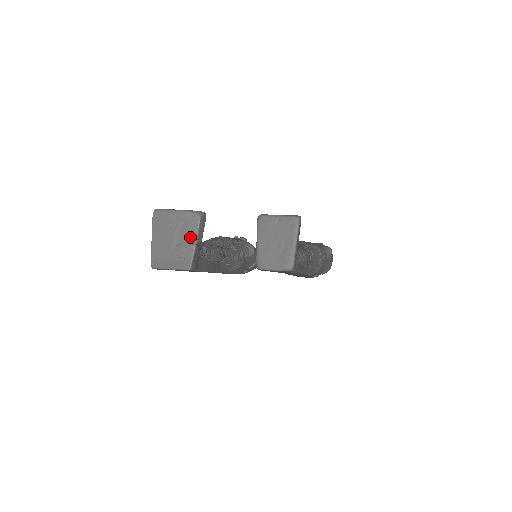
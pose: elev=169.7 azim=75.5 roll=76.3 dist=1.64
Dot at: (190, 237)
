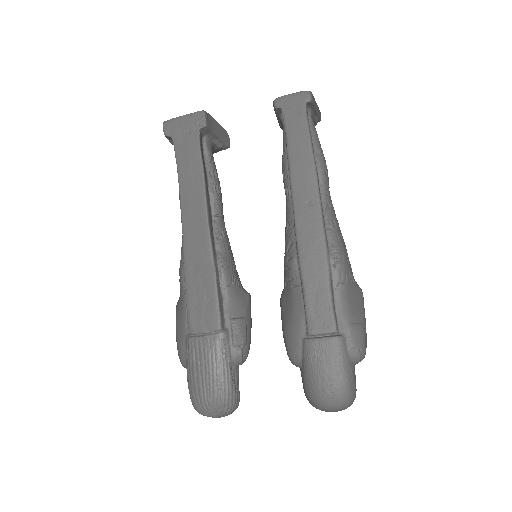
Dot at: occluded
